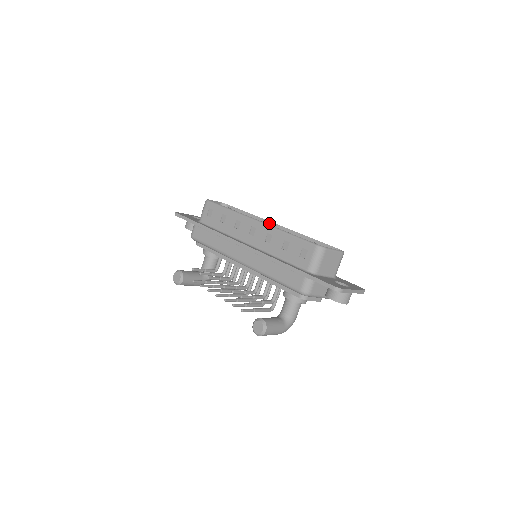
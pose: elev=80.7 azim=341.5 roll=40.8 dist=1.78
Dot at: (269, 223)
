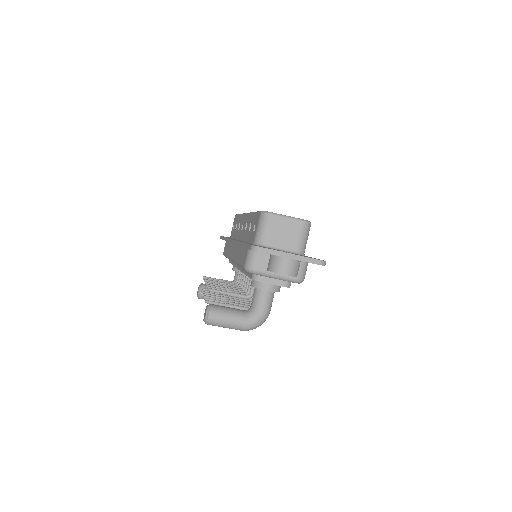
Dot at: occluded
